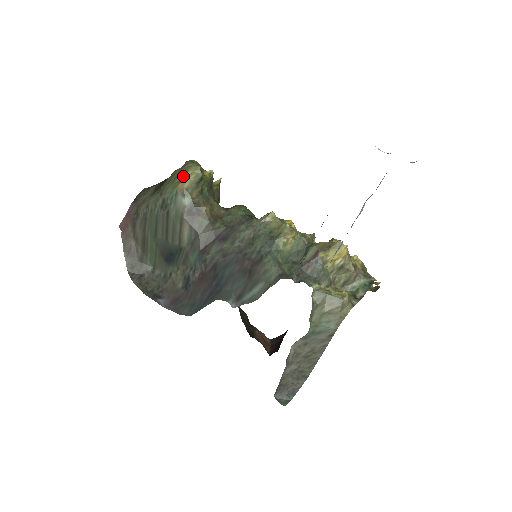
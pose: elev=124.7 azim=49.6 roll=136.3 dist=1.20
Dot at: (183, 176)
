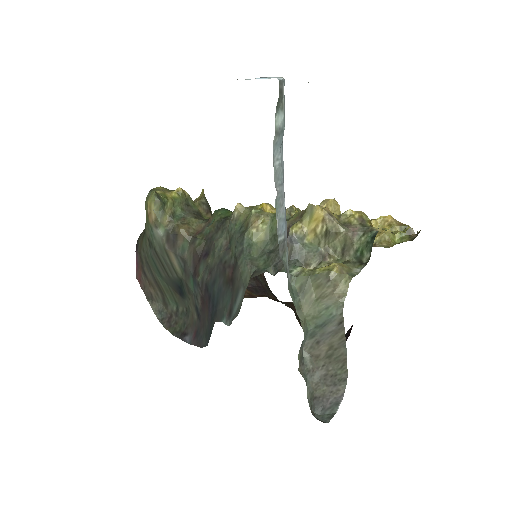
Dot at: (147, 209)
